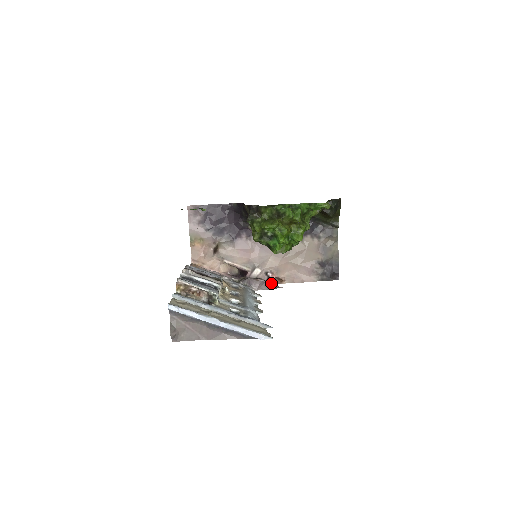
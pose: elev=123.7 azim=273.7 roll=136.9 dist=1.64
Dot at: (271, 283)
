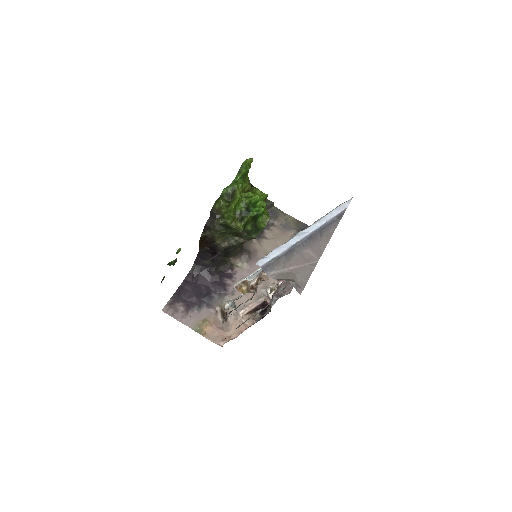
Dot at: occluded
